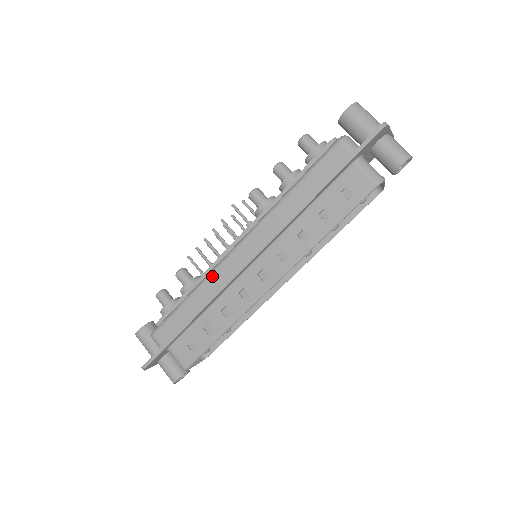
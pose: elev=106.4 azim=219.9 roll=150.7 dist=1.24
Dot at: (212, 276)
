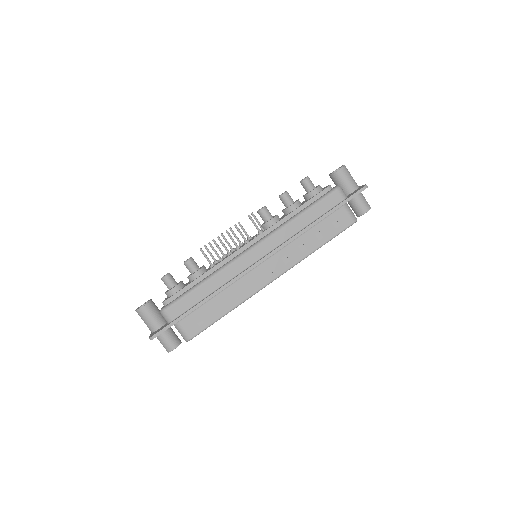
Dot at: (229, 268)
